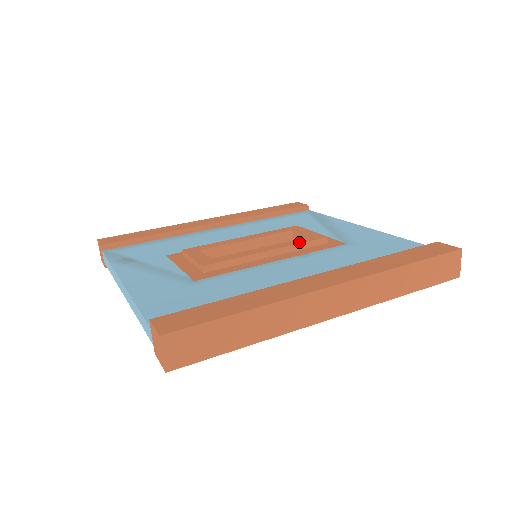
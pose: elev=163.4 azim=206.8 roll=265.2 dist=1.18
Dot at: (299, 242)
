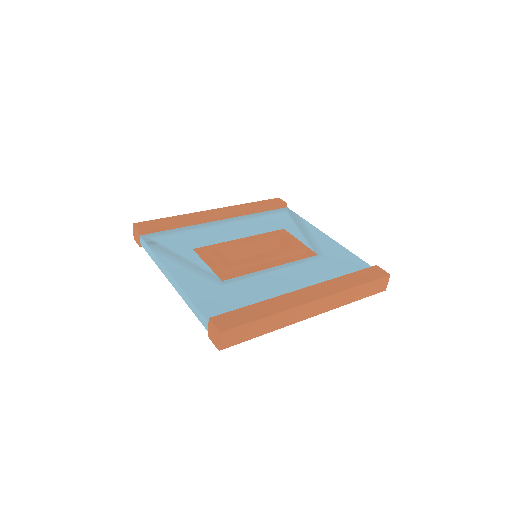
Dot at: (288, 252)
